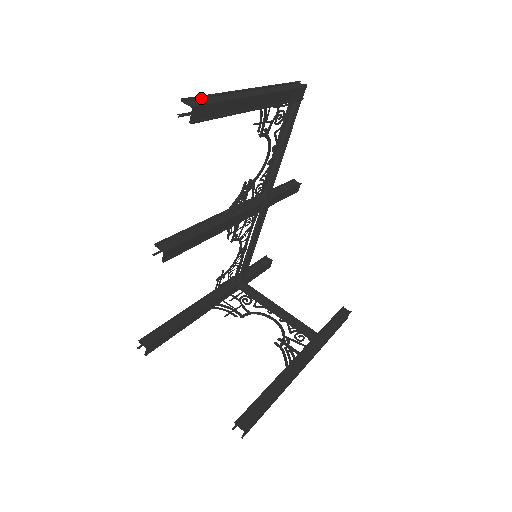
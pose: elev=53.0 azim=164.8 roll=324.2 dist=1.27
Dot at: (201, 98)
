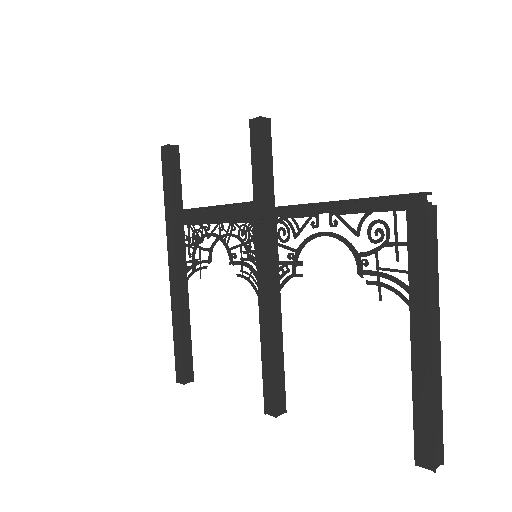
Dot at: (433, 437)
